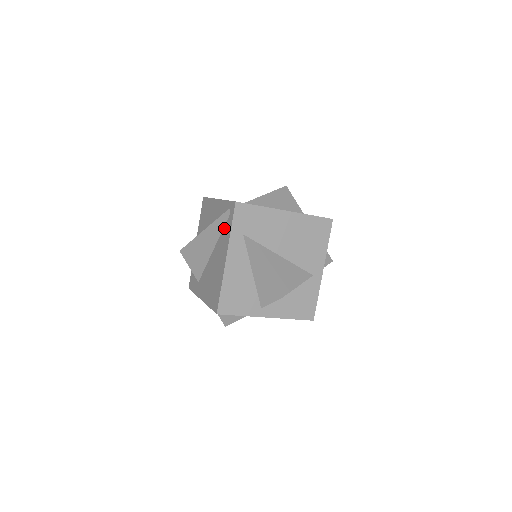
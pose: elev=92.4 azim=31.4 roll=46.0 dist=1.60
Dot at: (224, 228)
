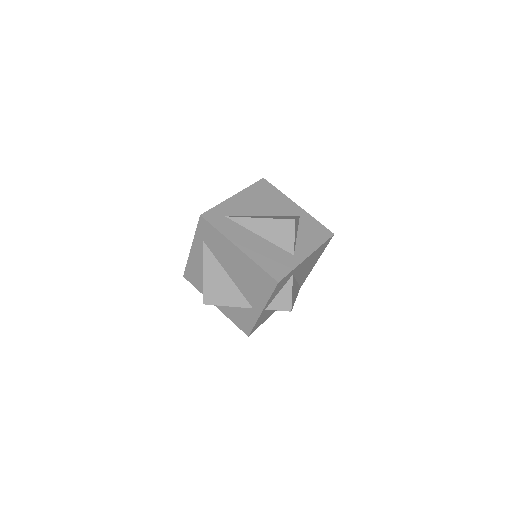
Dot at: occluded
